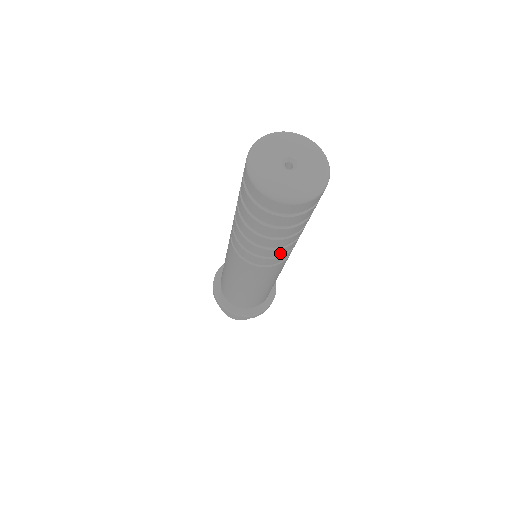
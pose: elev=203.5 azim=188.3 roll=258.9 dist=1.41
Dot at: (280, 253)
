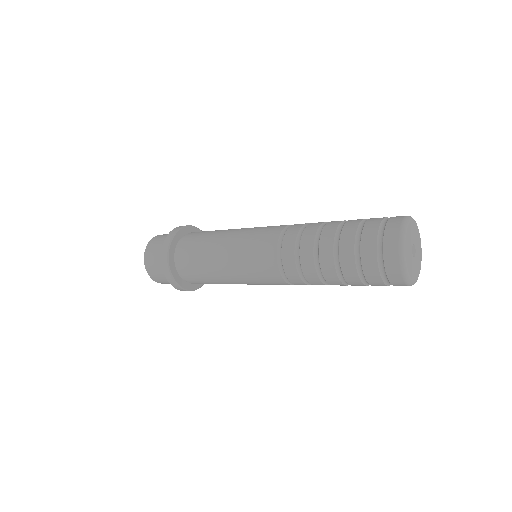
Dot at: occluded
